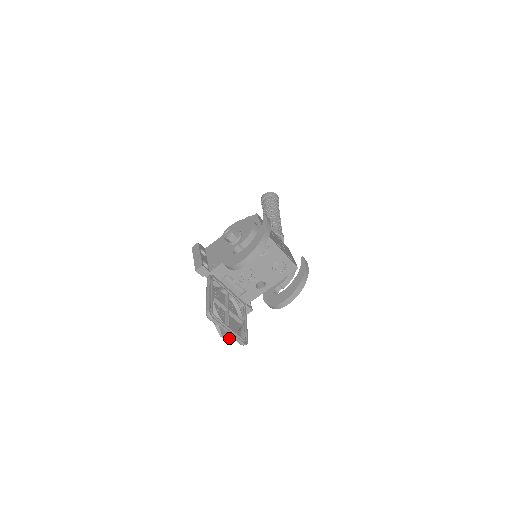
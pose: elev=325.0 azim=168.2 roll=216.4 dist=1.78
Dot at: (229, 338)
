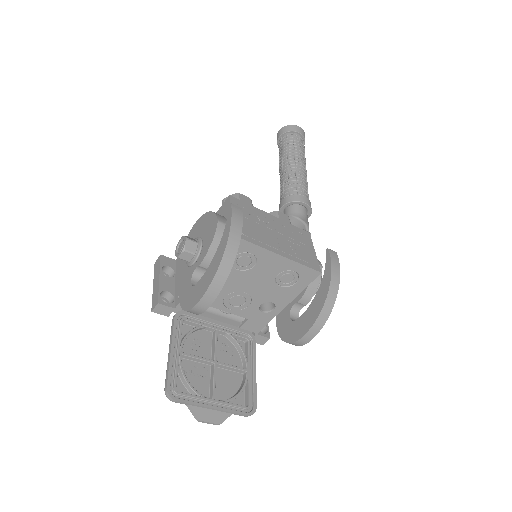
Dot at: (215, 418)
